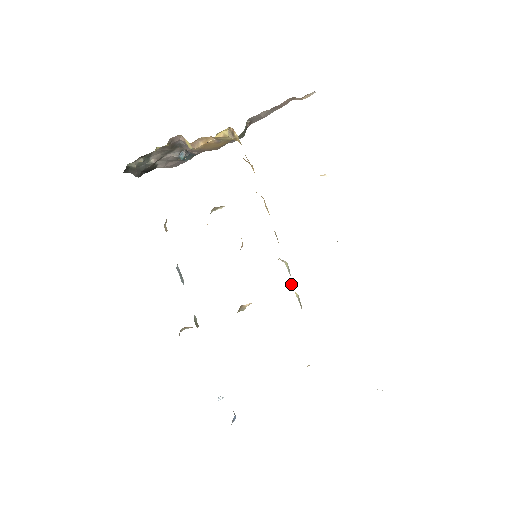
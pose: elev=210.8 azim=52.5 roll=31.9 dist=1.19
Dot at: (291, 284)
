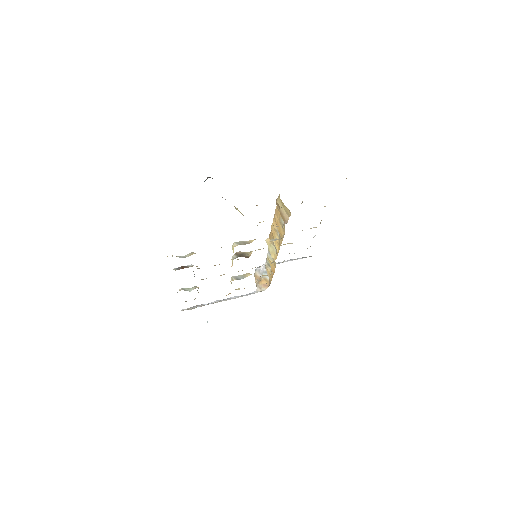
Dot at: (268, 258)
